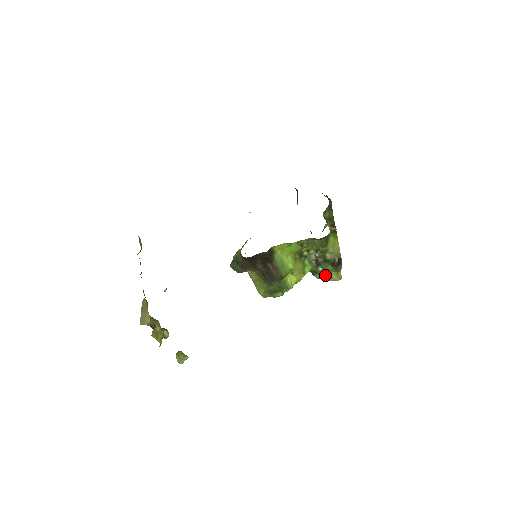
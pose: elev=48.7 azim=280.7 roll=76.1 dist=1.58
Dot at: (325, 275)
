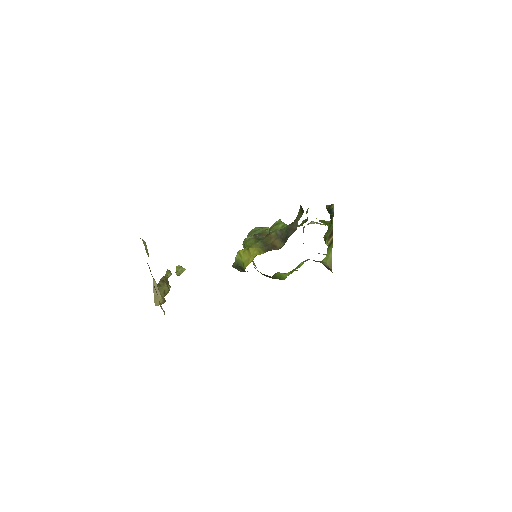
Dot at: occluded
